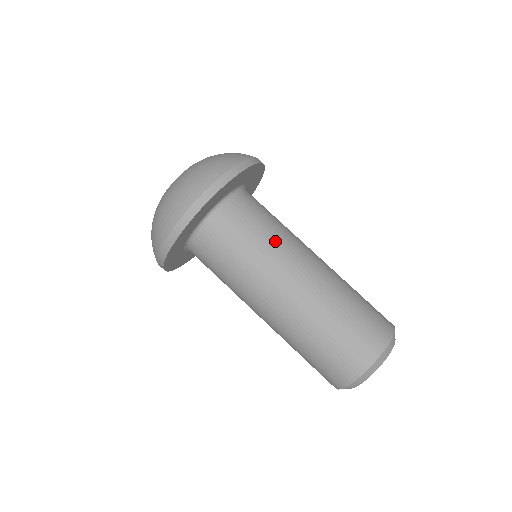
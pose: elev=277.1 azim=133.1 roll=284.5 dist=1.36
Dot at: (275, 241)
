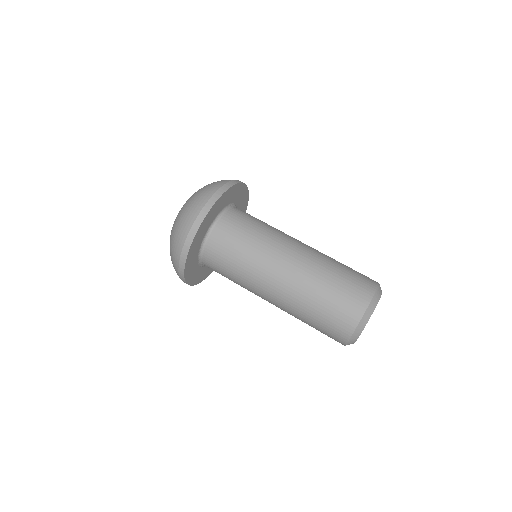
Dot at: (267, 235)
